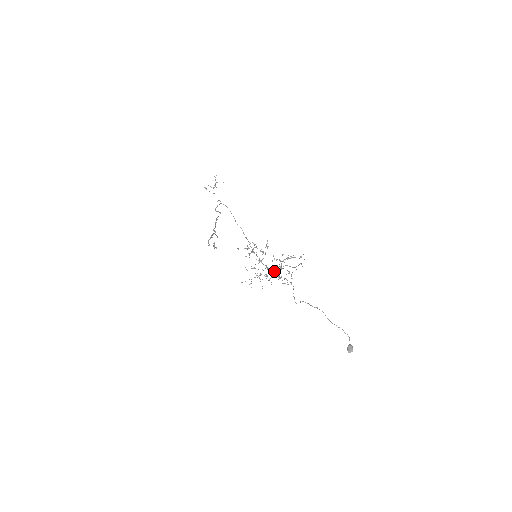
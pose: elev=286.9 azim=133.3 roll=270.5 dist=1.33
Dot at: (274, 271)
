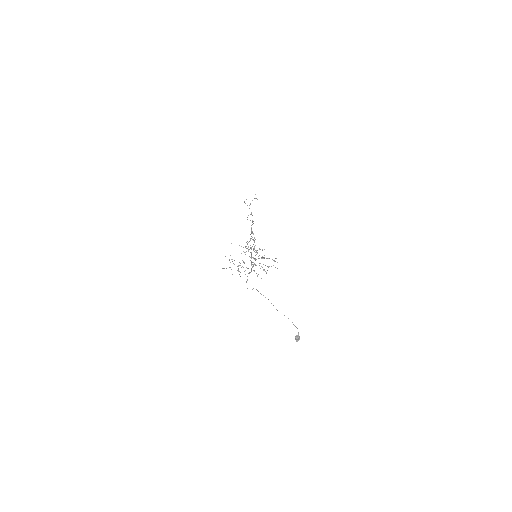
Dot at: (252, 266)
